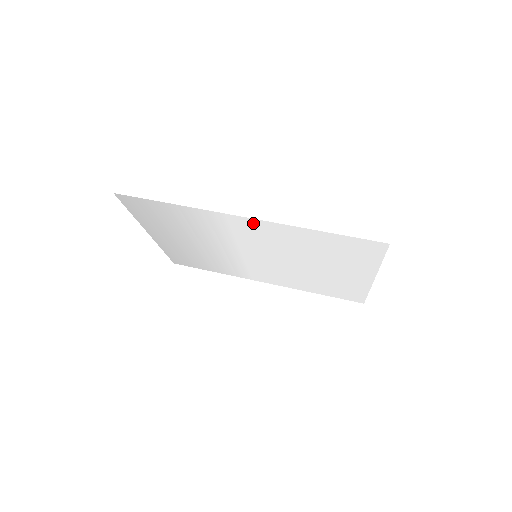
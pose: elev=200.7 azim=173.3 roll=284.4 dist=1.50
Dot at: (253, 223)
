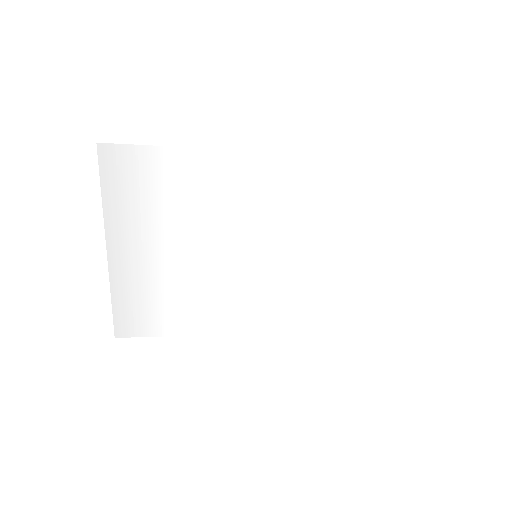
Dot at: (279, 165)
